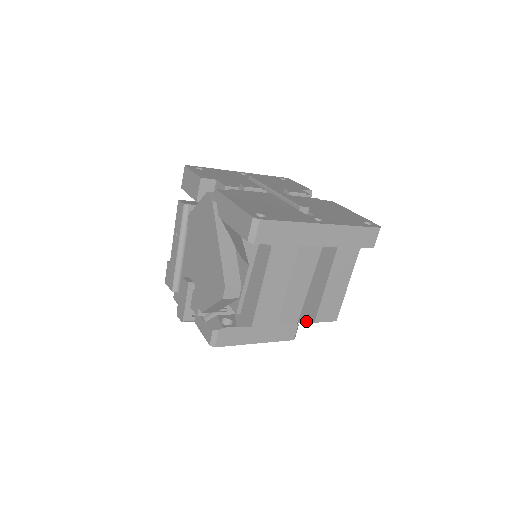
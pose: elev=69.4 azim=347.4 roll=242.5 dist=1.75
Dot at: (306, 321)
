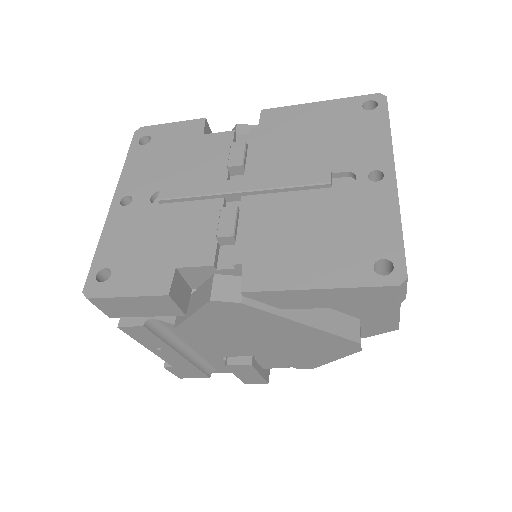
Dot at: occluded
